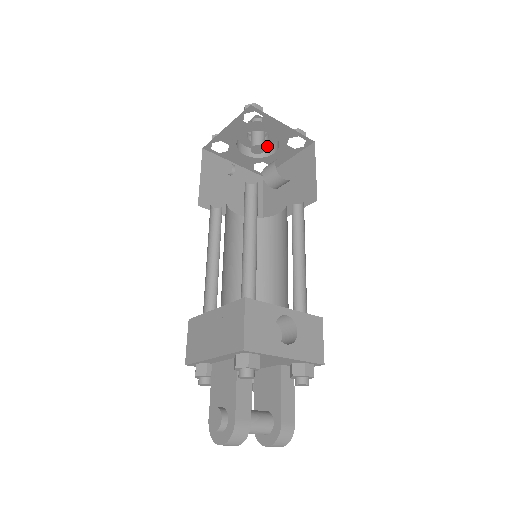
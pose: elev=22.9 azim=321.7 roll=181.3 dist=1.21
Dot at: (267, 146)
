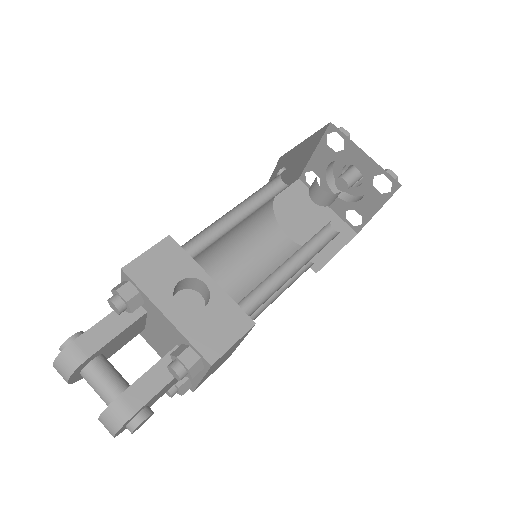
Dot at: (363, 193)
